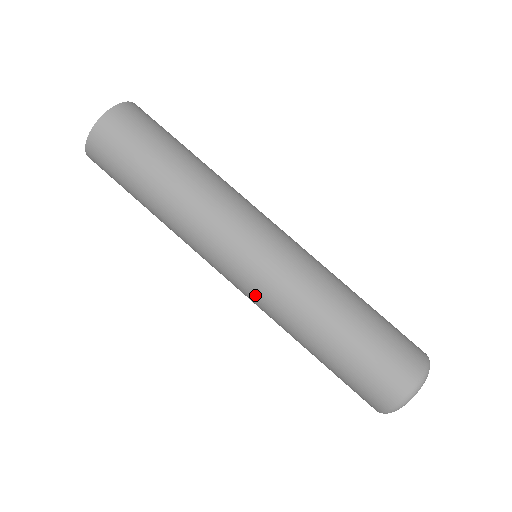
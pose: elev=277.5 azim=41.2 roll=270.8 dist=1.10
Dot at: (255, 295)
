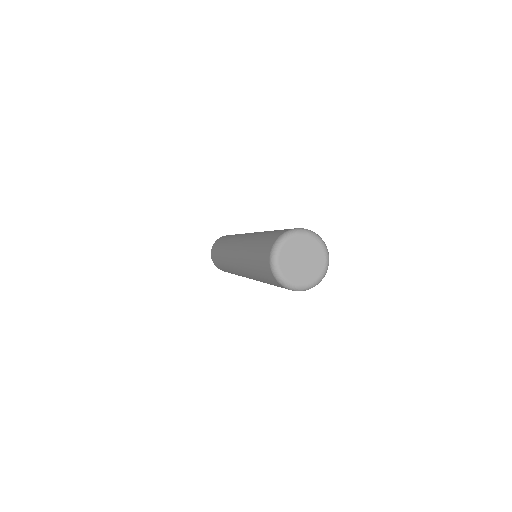
Dot at: (239, 245)
